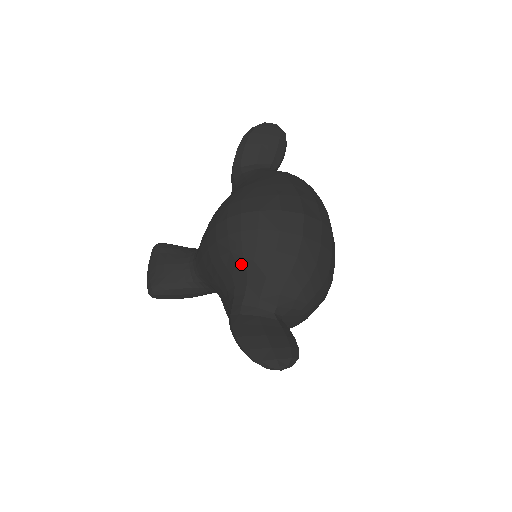
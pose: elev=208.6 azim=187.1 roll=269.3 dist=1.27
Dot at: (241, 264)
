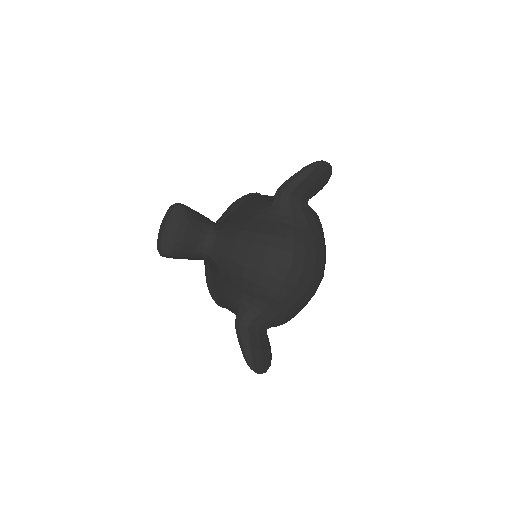
Dot at: (269, 300)
